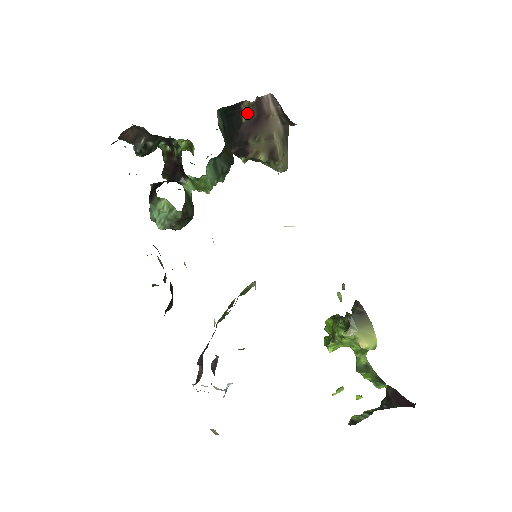
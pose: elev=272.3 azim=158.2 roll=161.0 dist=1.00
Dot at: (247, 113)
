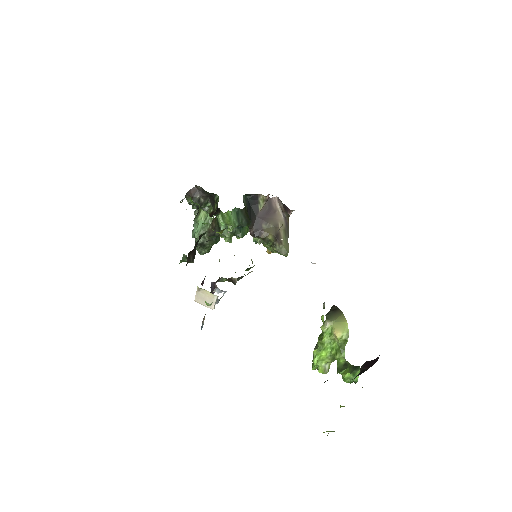
Dot at: (262, 206)
